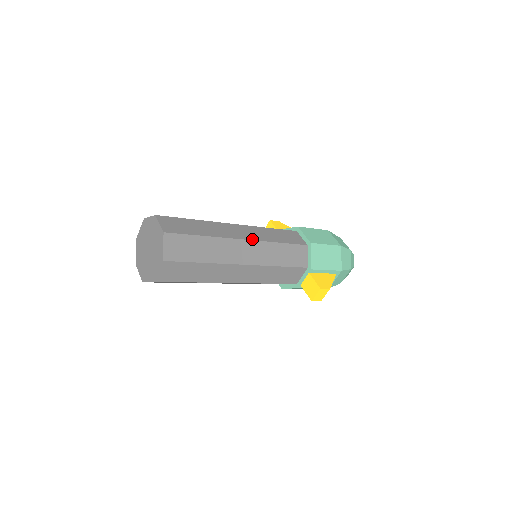
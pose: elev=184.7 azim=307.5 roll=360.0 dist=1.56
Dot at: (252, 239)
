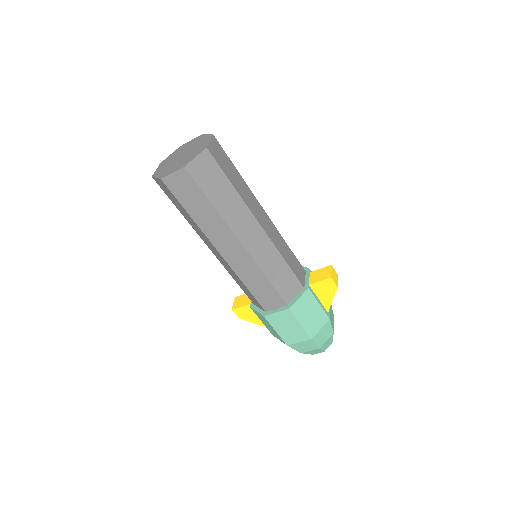
Dot at: occluded
